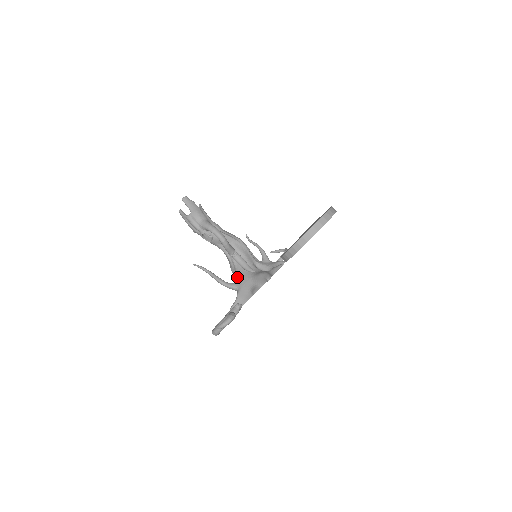
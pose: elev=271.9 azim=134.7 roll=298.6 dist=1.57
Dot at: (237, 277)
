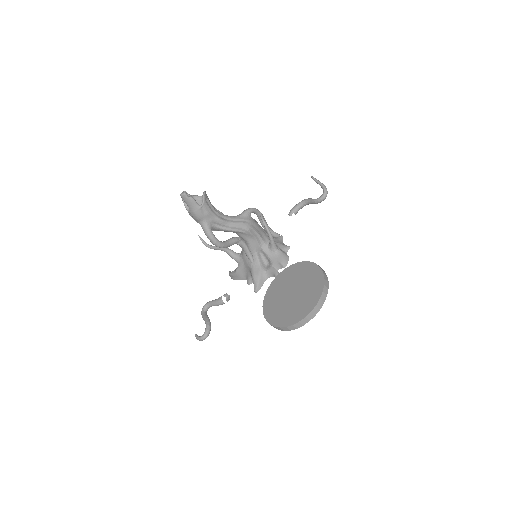
Dot at: (241, 251)
